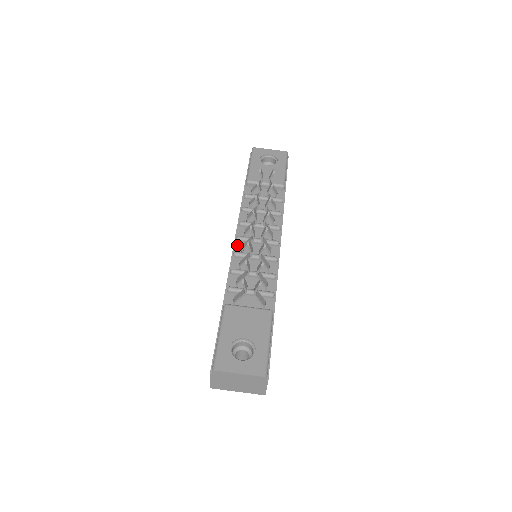
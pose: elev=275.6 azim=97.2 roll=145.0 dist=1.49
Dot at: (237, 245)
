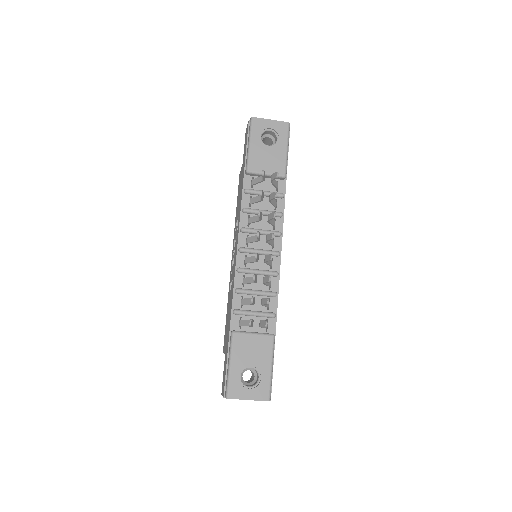
Dot at: (240, 257)
